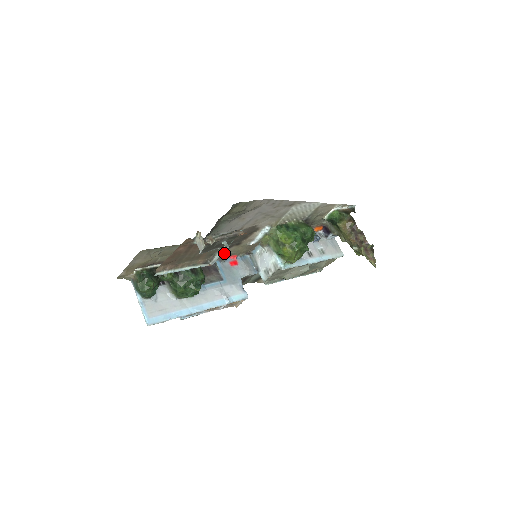
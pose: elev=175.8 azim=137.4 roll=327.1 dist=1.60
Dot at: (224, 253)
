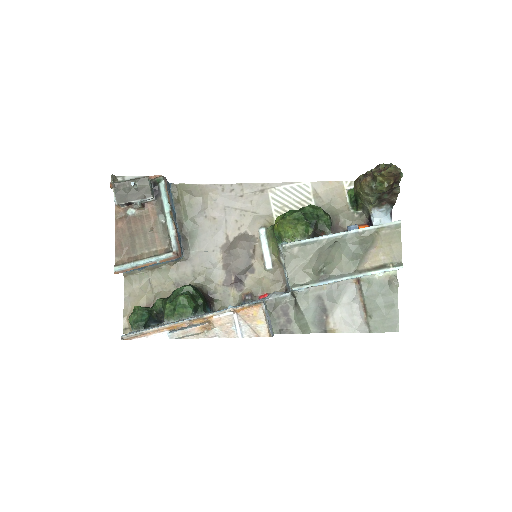
Dot at: (245, 291)
